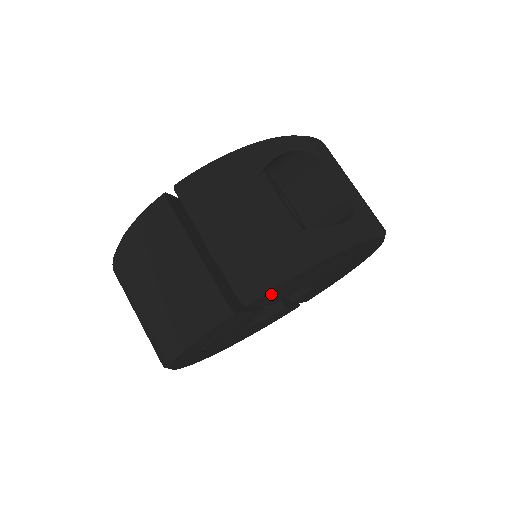
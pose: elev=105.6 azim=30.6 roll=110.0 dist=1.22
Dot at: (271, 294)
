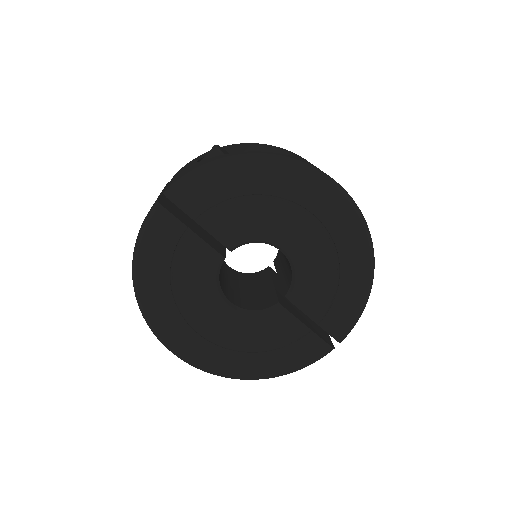
Dot at: (195, 199)
